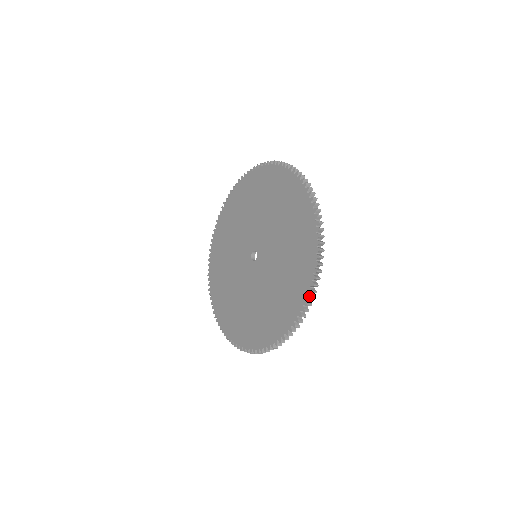
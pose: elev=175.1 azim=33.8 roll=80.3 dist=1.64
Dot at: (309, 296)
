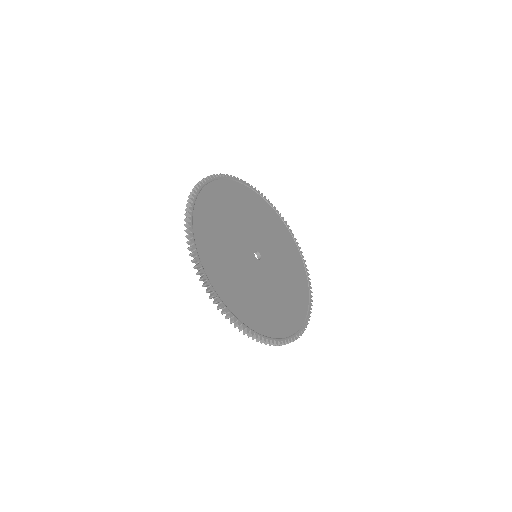
Dot at: (225, 316)
